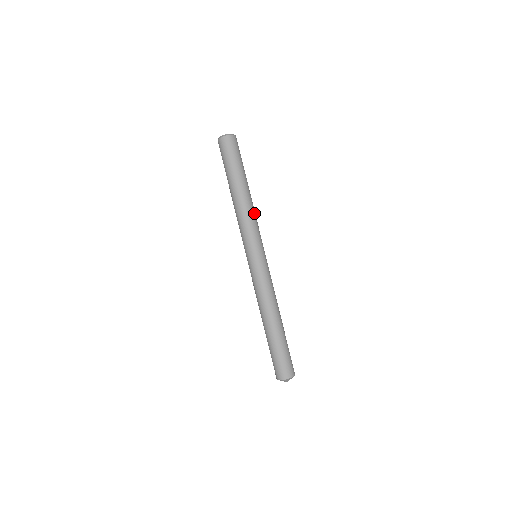
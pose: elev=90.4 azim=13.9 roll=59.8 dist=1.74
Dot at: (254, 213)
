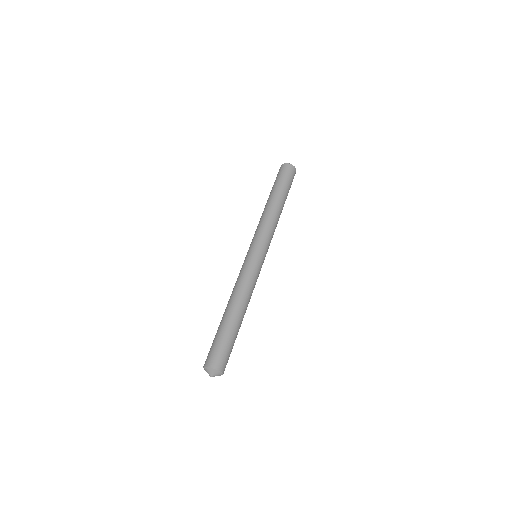
Dot at: (274, 221)
